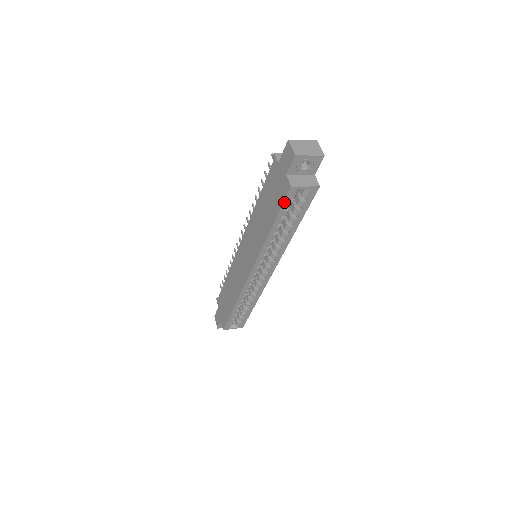
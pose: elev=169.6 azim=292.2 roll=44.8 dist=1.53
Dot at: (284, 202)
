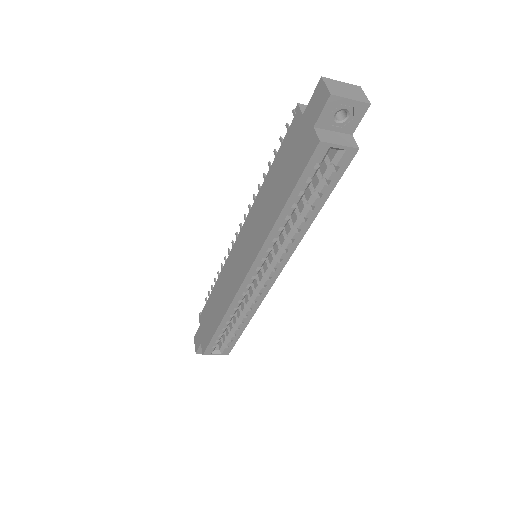
Dot at: (306, 167)
